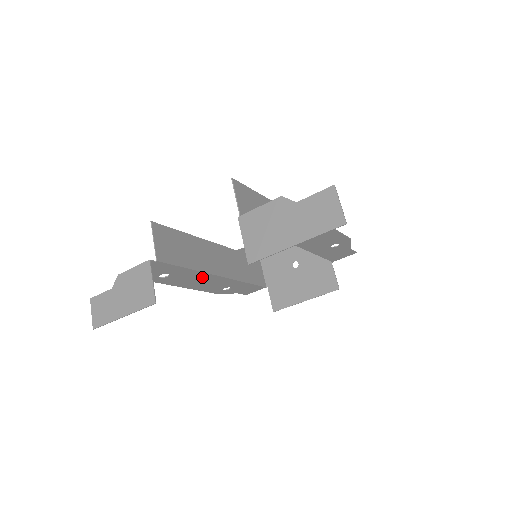
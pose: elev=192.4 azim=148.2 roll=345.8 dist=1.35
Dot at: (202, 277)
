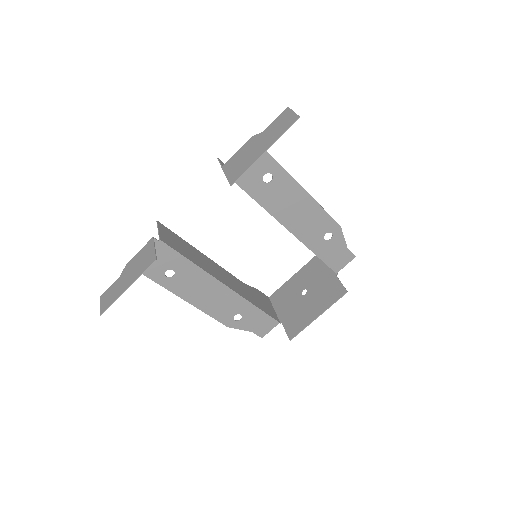
Dot at: (208, 284)
